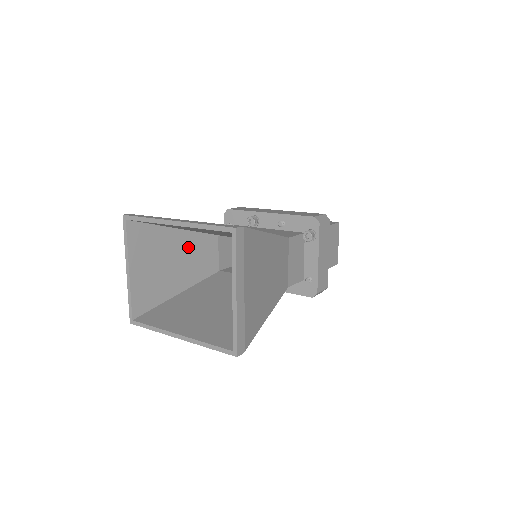
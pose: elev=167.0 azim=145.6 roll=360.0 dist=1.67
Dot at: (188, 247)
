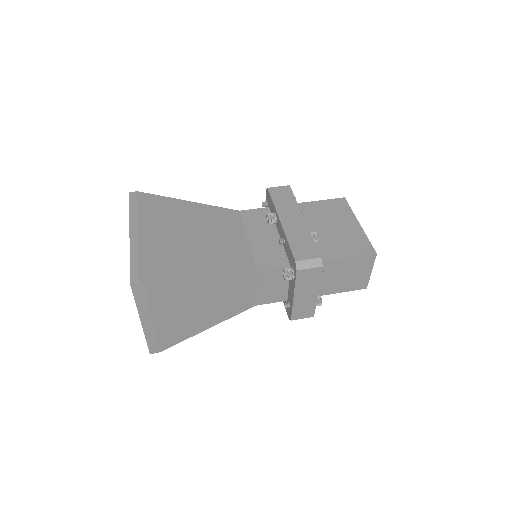
Dot at: occluded
